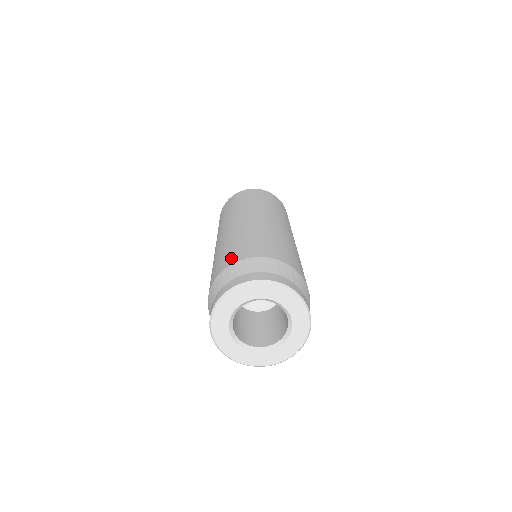
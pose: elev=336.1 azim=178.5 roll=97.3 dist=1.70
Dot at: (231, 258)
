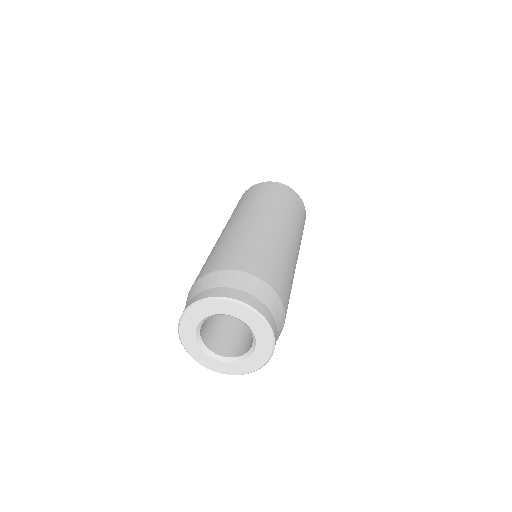
Dot at: (234, 262)
